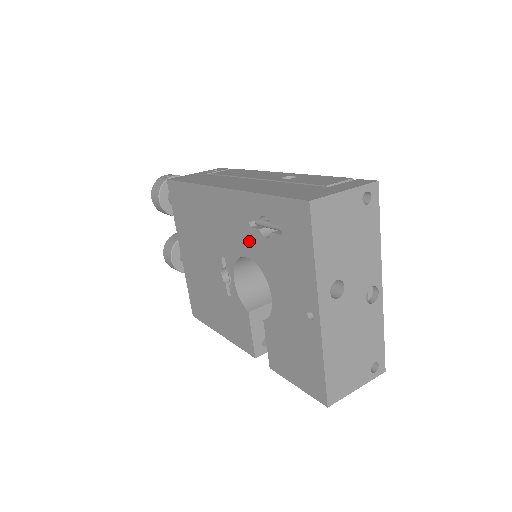
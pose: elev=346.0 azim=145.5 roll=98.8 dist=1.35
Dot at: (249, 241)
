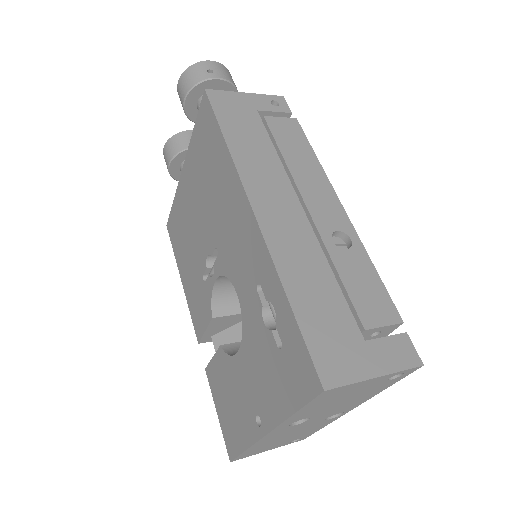
Dot at: (247, 292)
